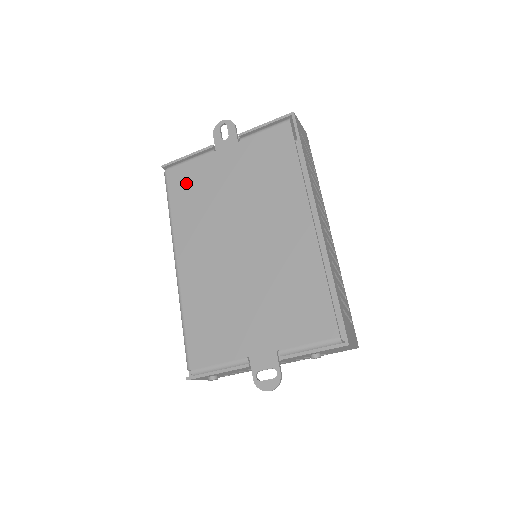
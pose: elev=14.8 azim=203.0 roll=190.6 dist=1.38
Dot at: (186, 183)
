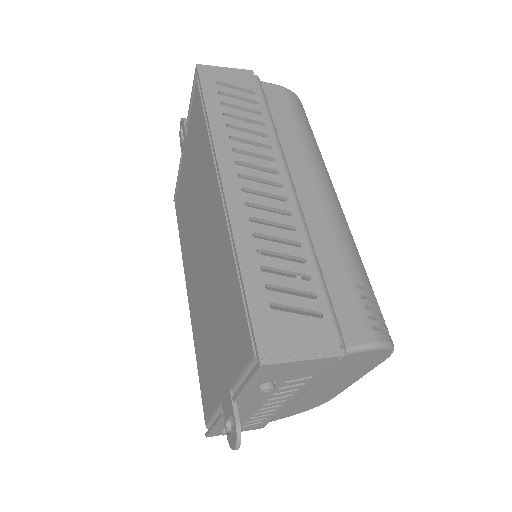
Dot at: (180, 208)
